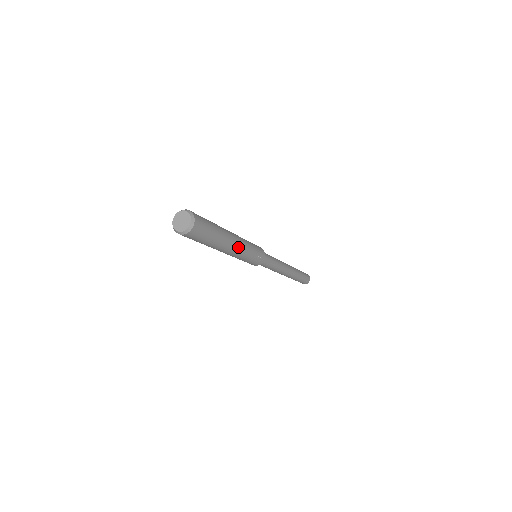
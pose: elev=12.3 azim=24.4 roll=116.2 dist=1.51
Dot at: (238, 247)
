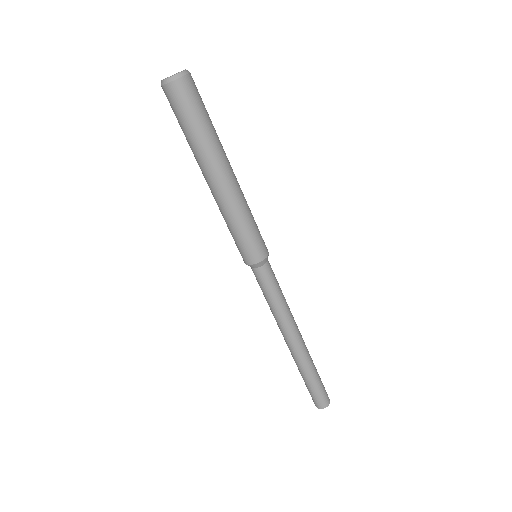
Dot at: occluded
